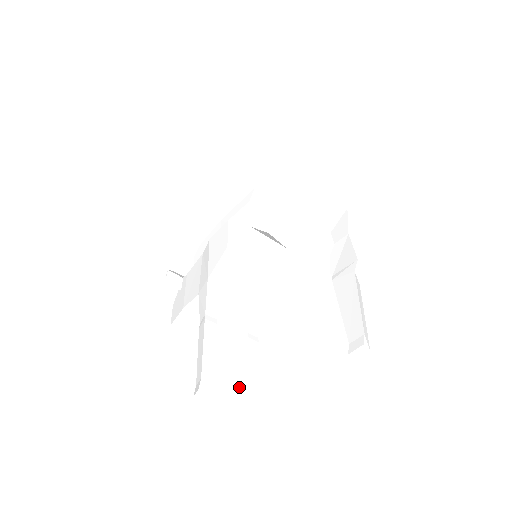
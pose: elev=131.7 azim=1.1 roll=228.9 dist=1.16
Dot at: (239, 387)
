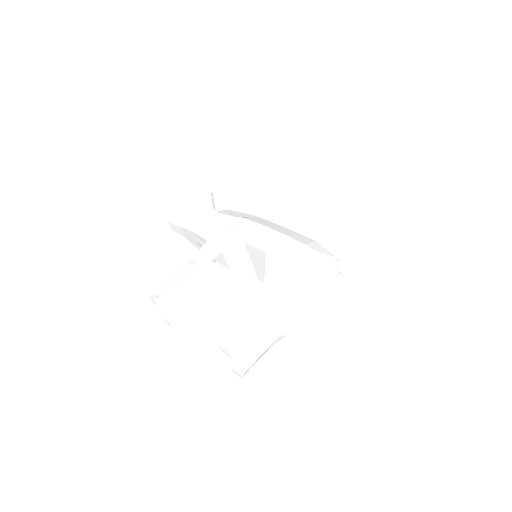
Dot at: (176, 310)
